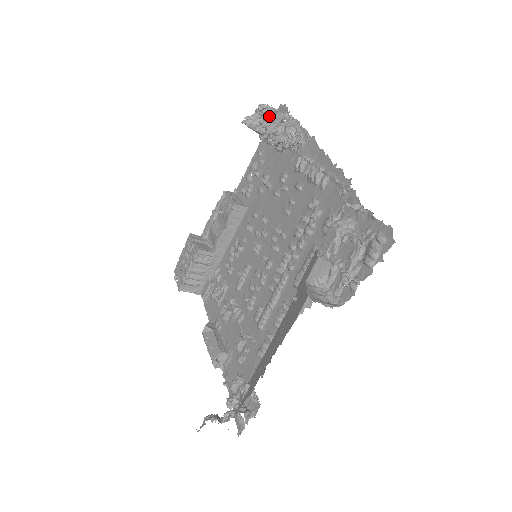
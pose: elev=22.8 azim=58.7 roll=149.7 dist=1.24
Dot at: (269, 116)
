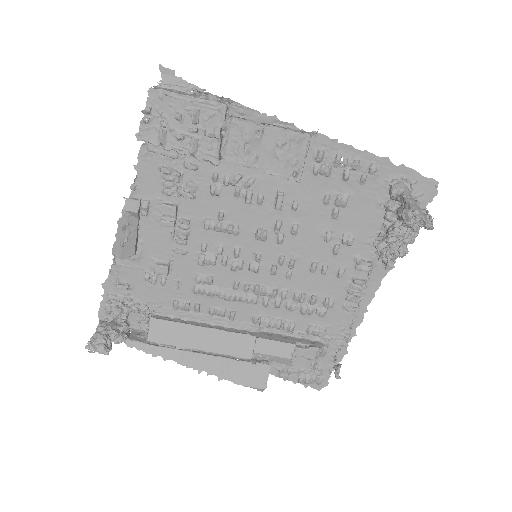
Dot at: occluded
